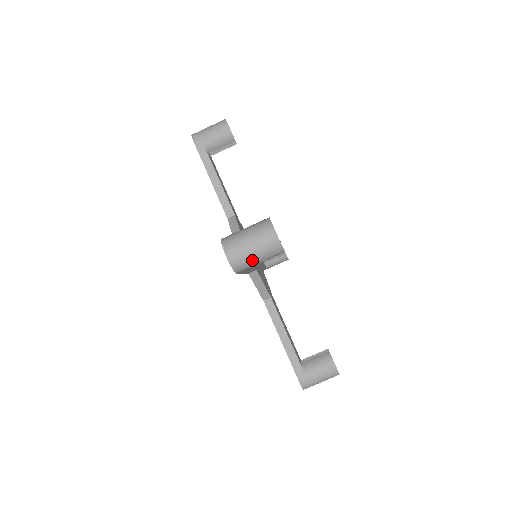
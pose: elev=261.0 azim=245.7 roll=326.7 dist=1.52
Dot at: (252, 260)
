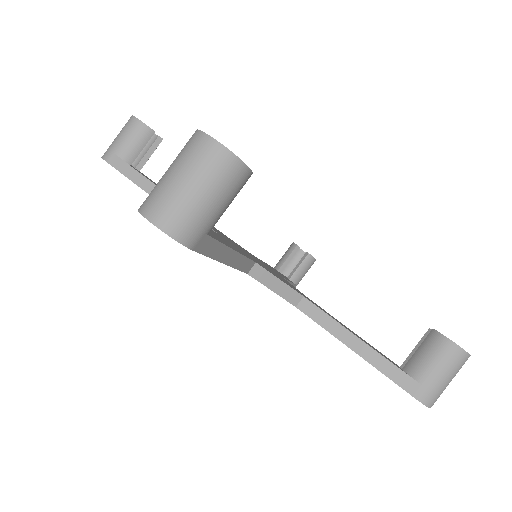
Dot at: (200, 208)
